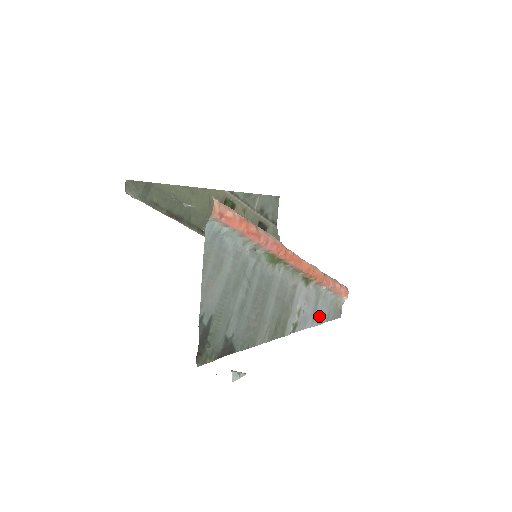
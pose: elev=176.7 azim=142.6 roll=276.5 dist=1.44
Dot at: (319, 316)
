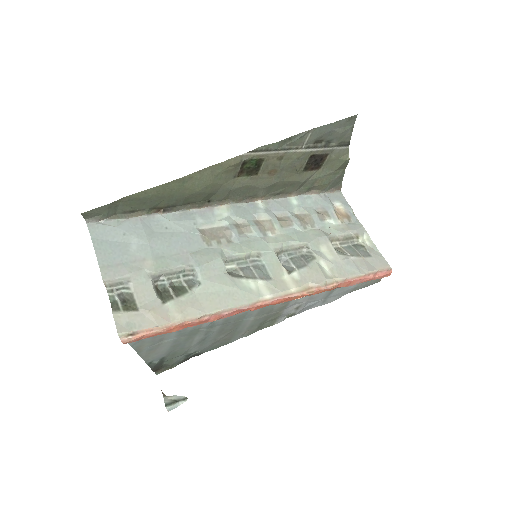
Dot at: (335, 296)
